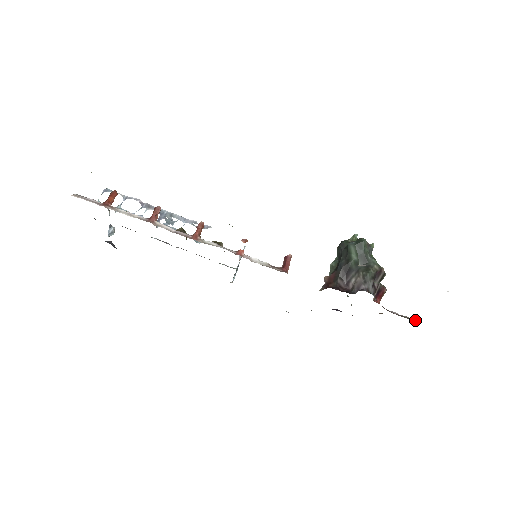
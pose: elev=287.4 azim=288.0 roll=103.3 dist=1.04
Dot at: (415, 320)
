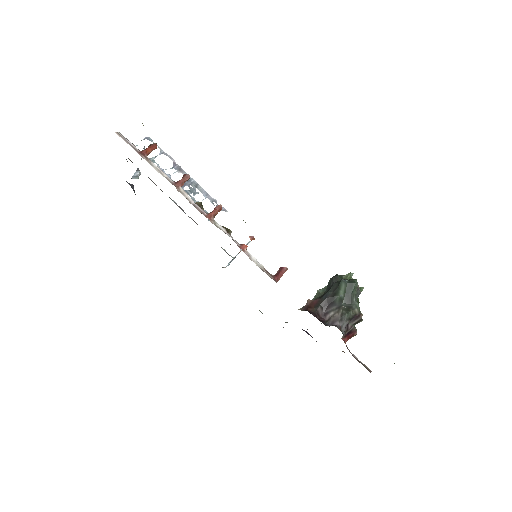
Dot at: (370, 370)
